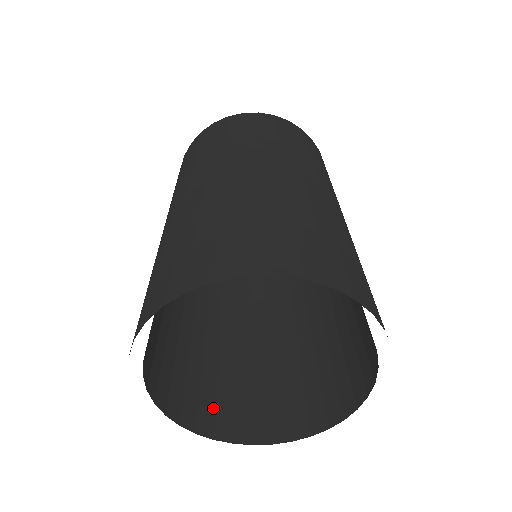
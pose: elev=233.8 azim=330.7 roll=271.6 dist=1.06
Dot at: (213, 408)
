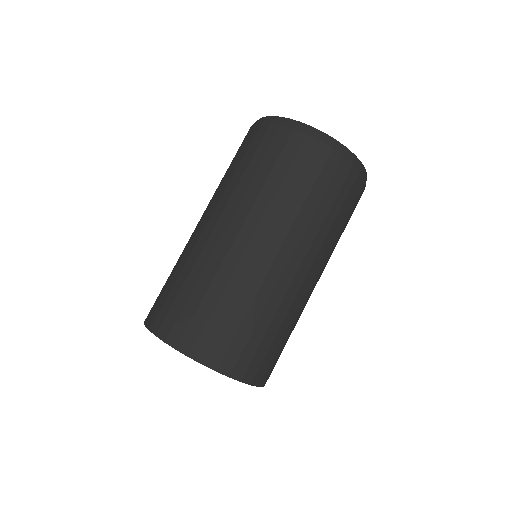
Dot at: occluded
